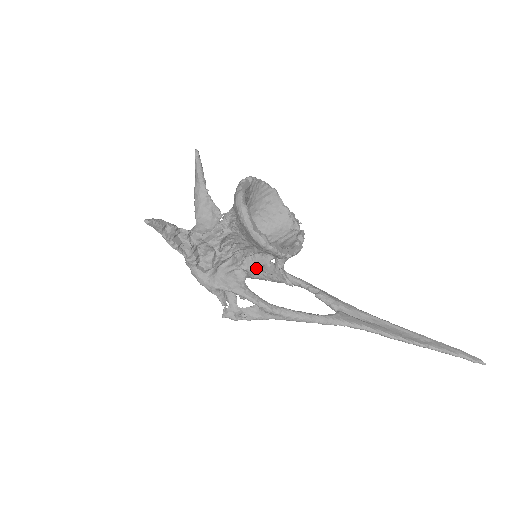
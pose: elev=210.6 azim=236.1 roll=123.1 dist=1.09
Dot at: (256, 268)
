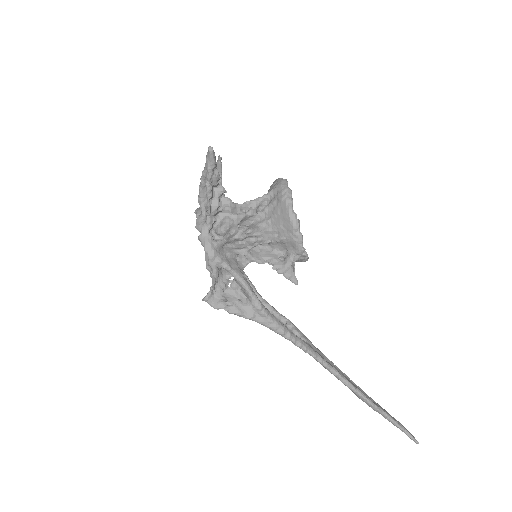
Dot at: (262, 260)
